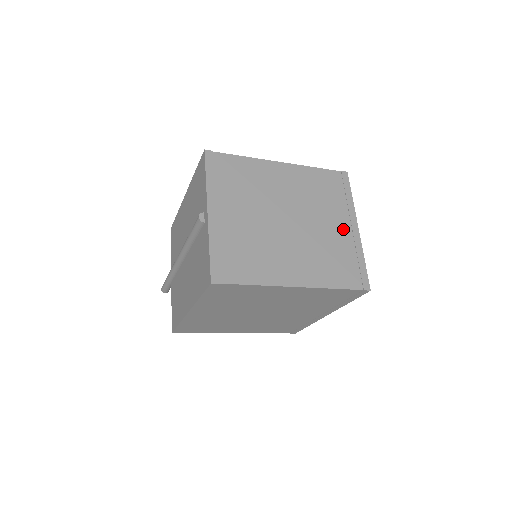
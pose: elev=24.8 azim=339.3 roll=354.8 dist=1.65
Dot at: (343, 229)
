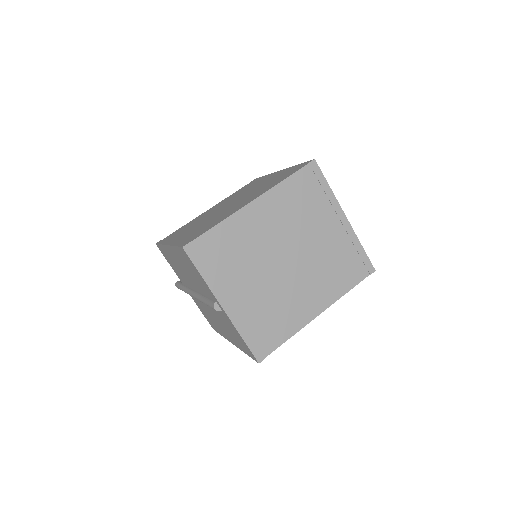
Dot at: (334, 229)
